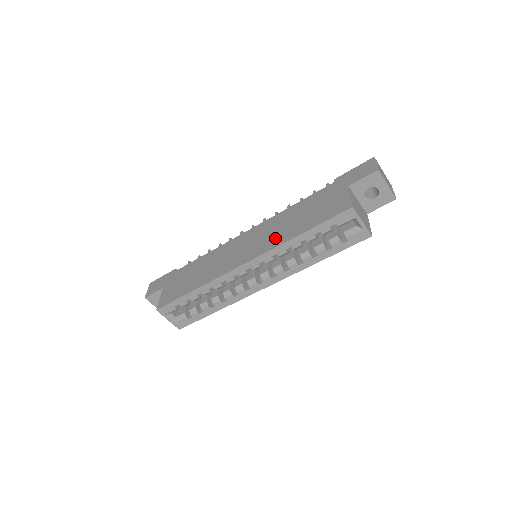
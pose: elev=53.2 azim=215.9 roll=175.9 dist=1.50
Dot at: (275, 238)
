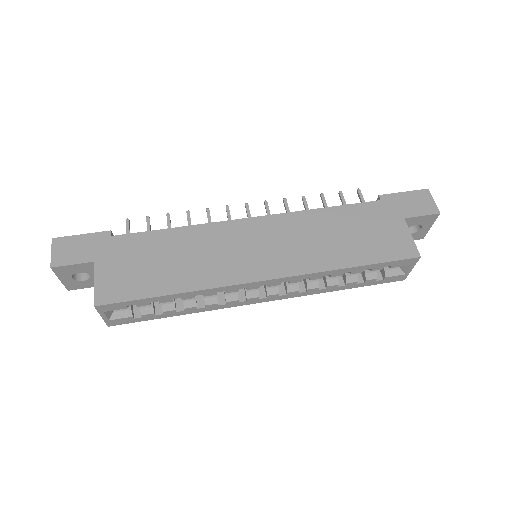
Dot at: (311, 255)
